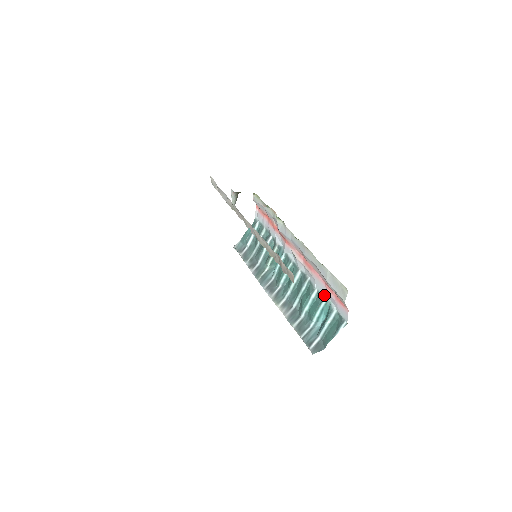
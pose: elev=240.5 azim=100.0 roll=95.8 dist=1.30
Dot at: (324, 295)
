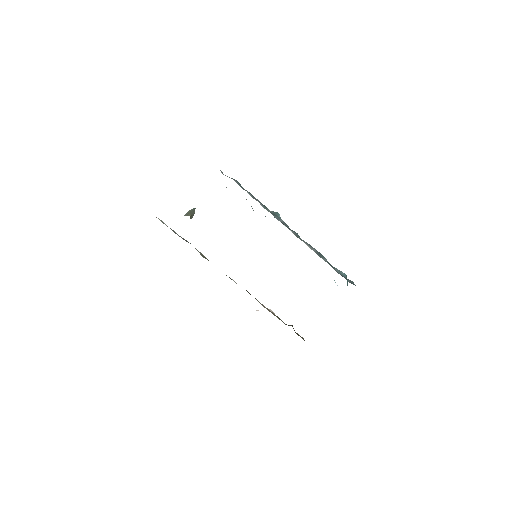
Dot at: occluded
